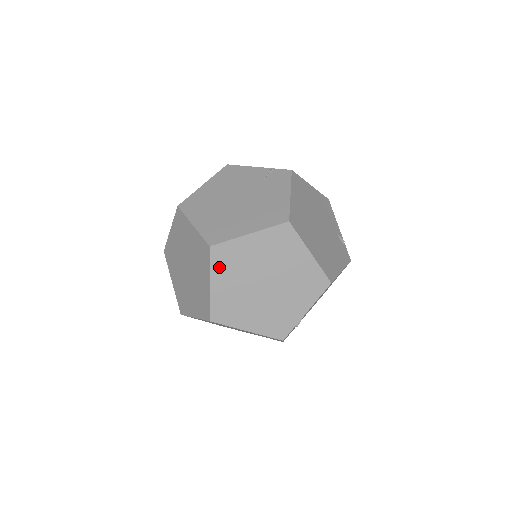
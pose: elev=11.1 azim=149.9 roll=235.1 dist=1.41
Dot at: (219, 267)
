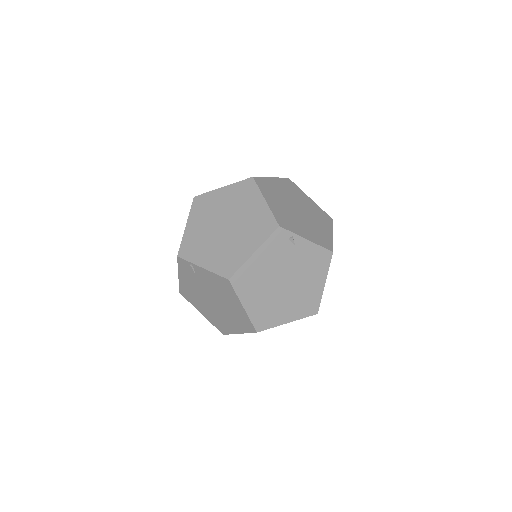
Dot at: (284, 183)
